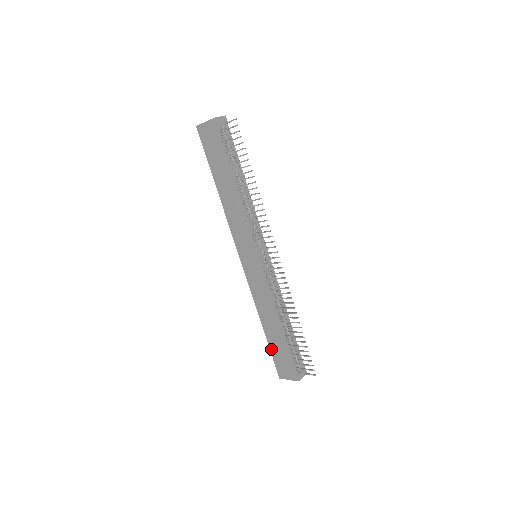
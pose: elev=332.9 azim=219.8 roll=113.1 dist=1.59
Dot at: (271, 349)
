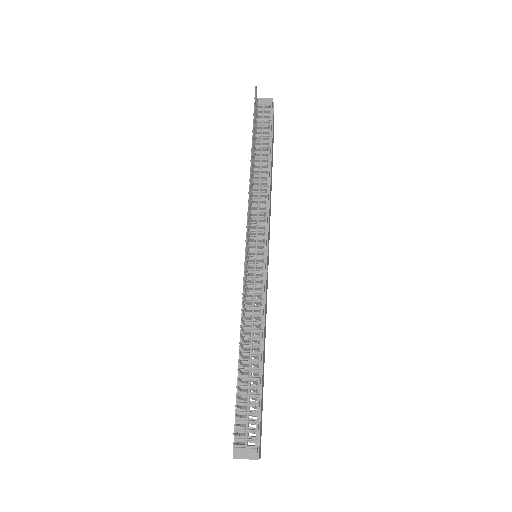
Dot at: occluded
